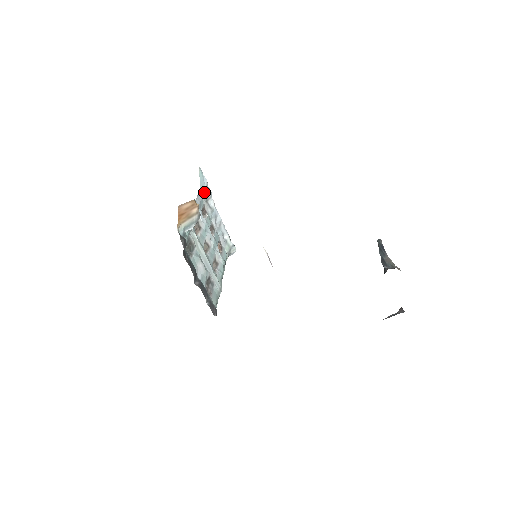
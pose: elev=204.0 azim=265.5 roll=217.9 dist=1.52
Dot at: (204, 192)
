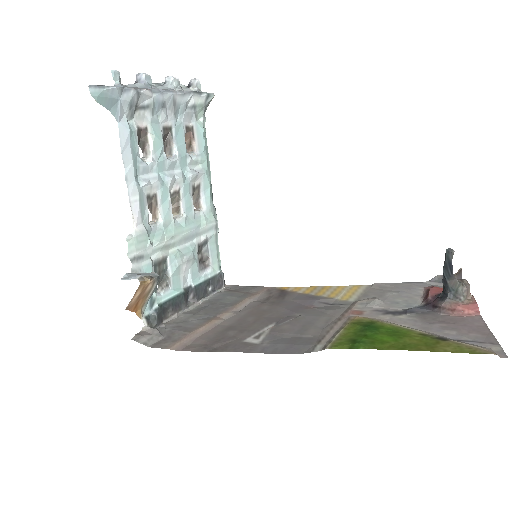
Dot at: (124, 108)
